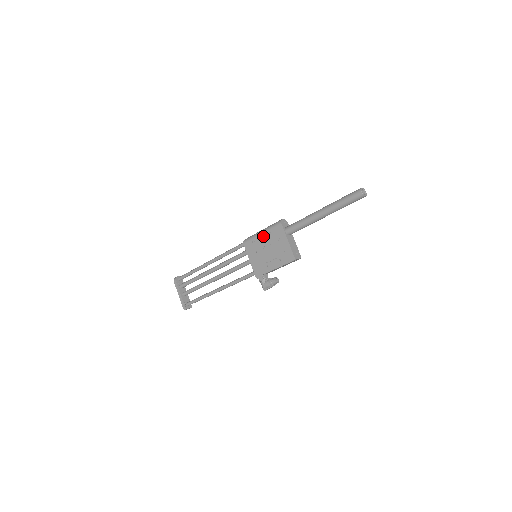
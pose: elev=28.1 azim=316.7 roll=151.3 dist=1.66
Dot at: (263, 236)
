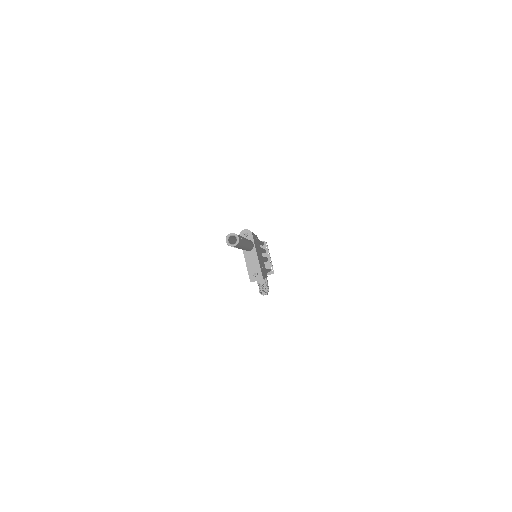
Dot at: occluded
